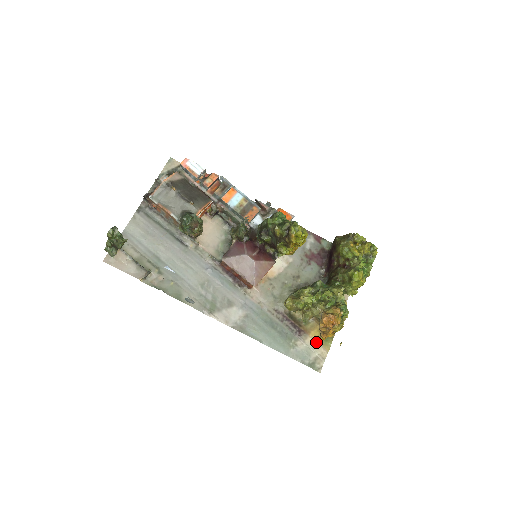
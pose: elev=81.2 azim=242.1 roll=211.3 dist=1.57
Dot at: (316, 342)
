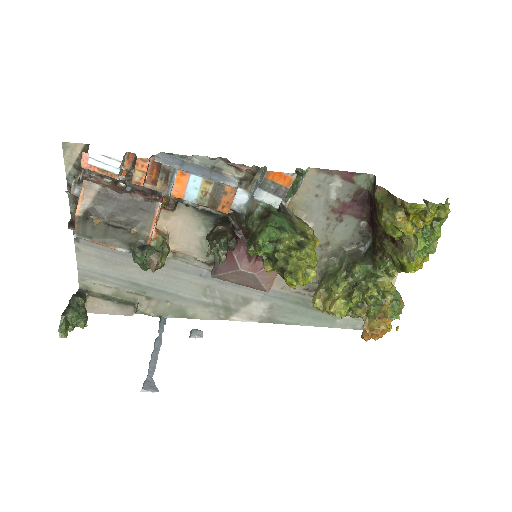
Dot at: occluded
